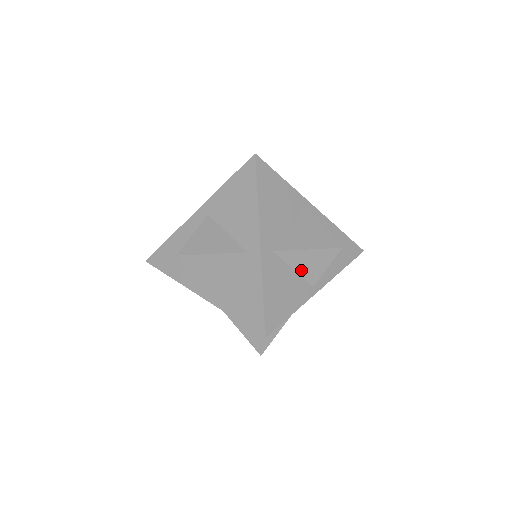
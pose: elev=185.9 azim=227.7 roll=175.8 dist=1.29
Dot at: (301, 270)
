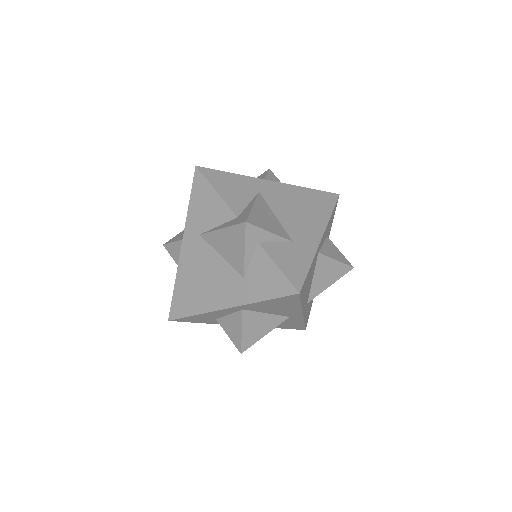
Dot at: occluded
